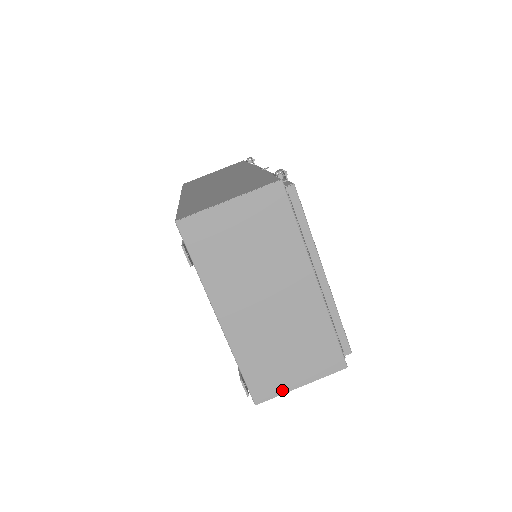
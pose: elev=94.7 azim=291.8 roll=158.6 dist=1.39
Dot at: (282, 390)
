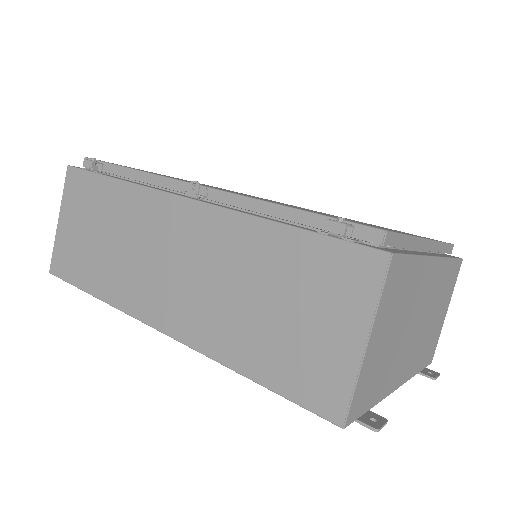
Dot at: (440, 333)
